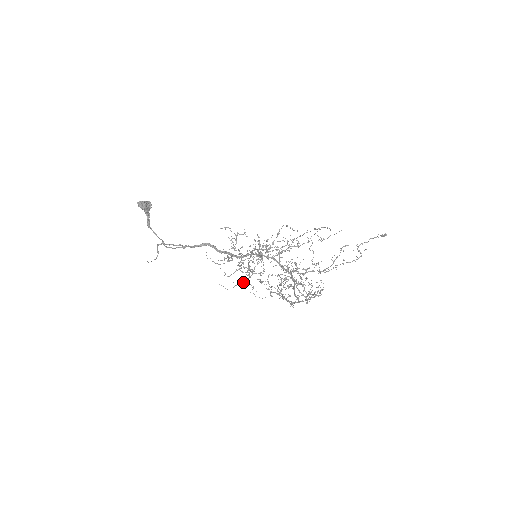
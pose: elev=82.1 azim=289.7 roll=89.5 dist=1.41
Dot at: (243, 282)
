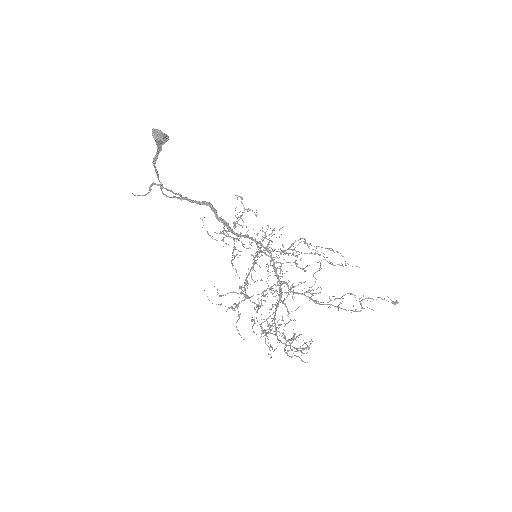
Dot at: (232, 308)
